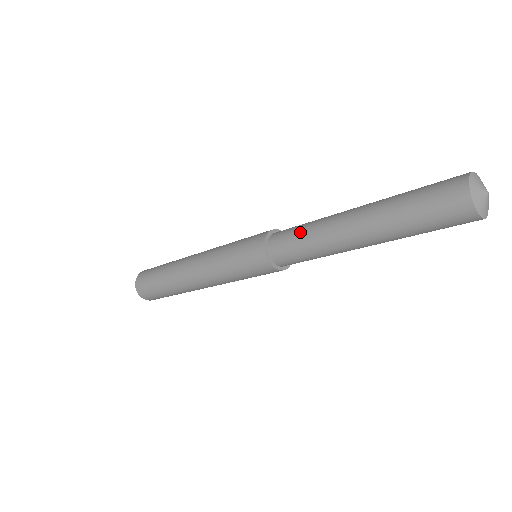
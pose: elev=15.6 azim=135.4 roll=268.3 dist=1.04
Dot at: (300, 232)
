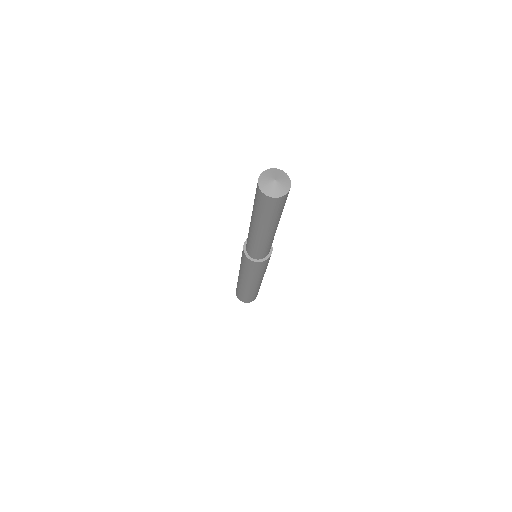
Dot at: (248, 240)
